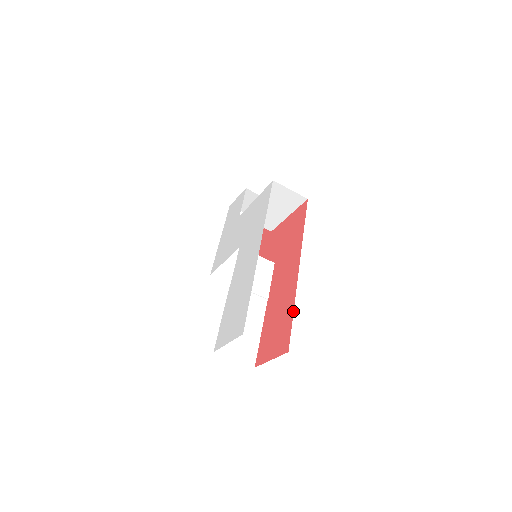
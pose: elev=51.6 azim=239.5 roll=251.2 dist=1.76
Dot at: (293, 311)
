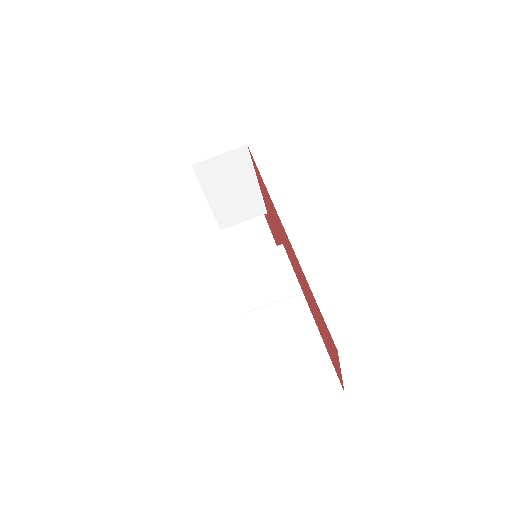
Dot at: (309, 288)
